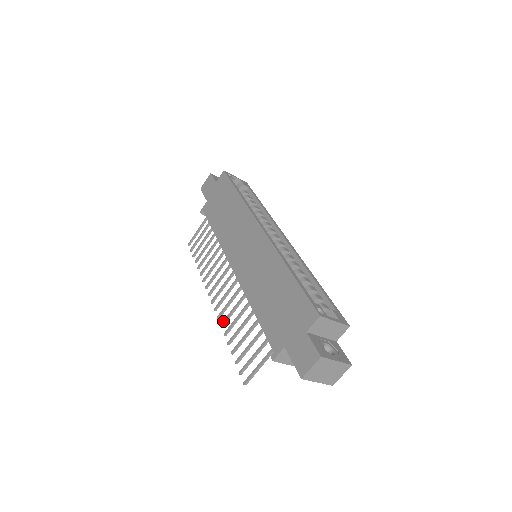
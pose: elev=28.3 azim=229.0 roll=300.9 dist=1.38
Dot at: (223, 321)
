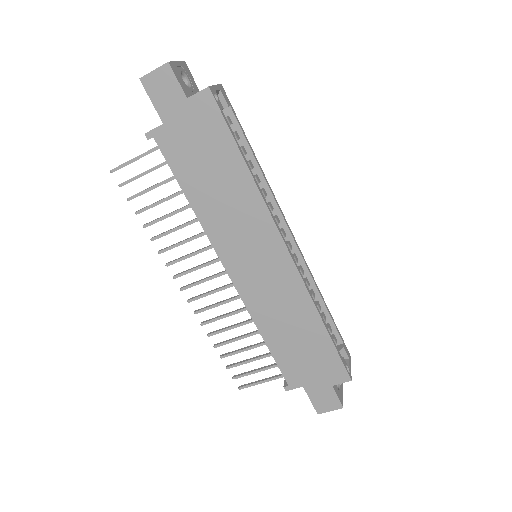
Dot at: (207, 322)
